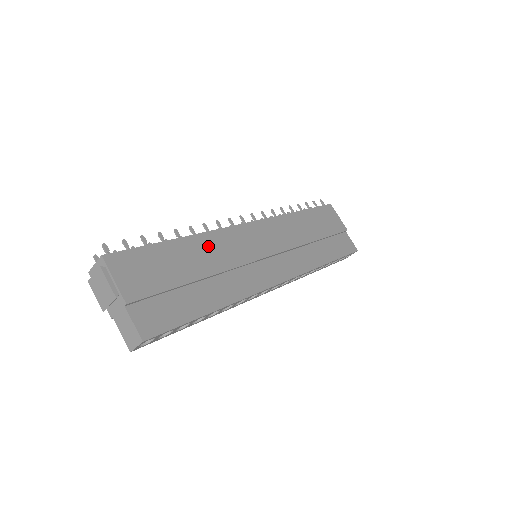
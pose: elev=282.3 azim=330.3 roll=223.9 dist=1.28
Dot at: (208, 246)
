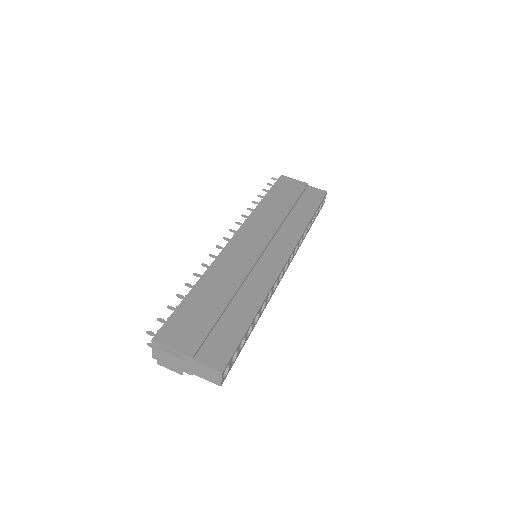
Dot at: (217, 277)
